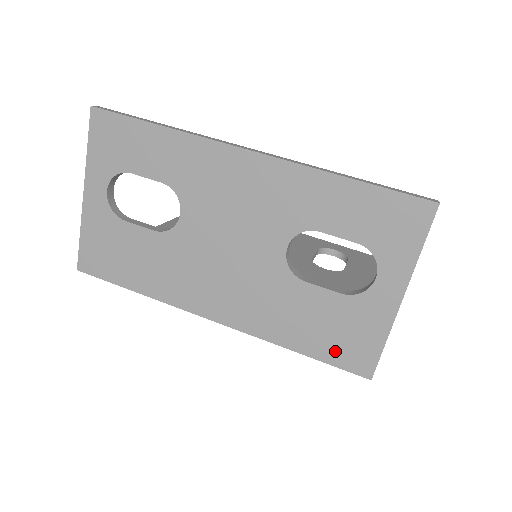
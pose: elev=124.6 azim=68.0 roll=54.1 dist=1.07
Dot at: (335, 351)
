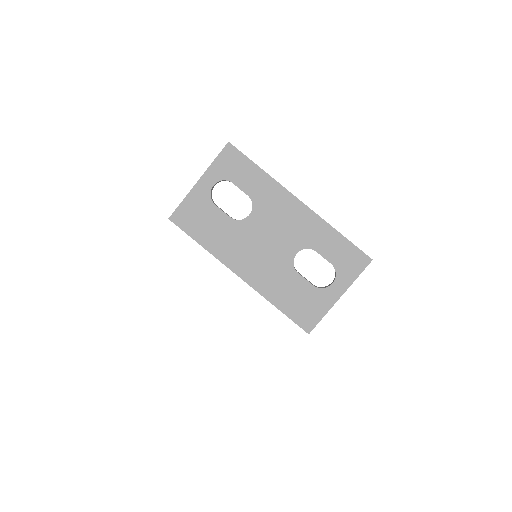
Dot at: (297, 313)
